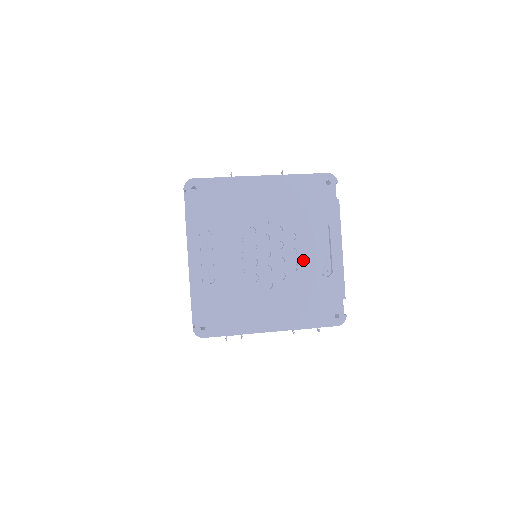
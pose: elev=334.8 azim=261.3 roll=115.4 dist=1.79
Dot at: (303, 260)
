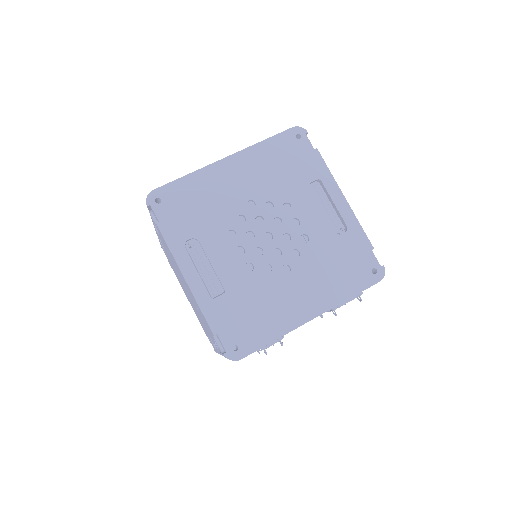
Dot at: (310, 227)
